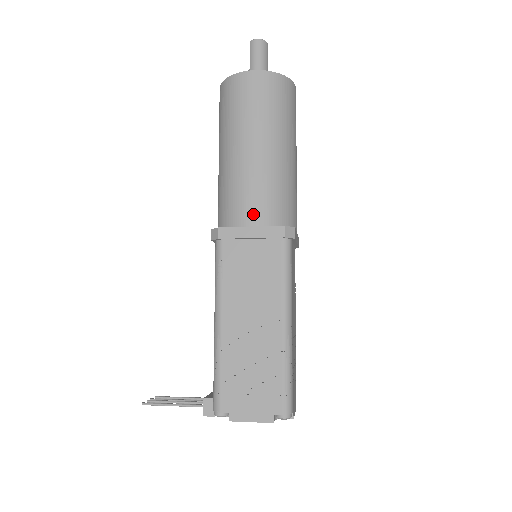
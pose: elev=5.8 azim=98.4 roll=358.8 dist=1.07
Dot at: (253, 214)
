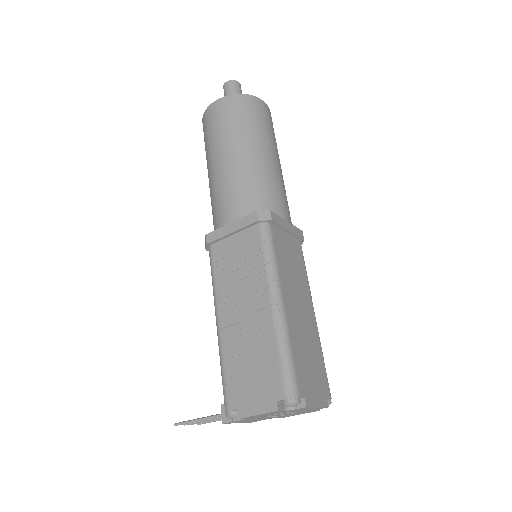
Dot at: (230, 212)
